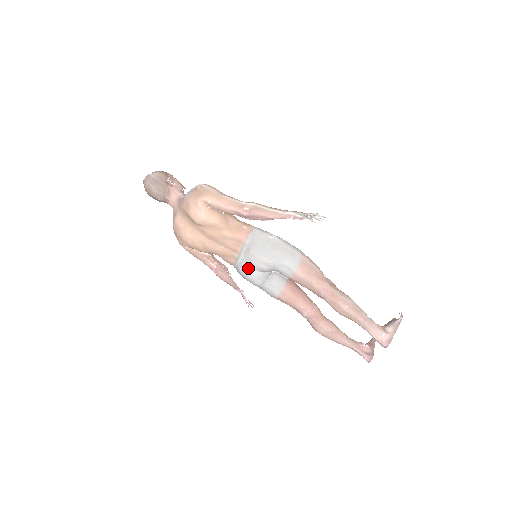
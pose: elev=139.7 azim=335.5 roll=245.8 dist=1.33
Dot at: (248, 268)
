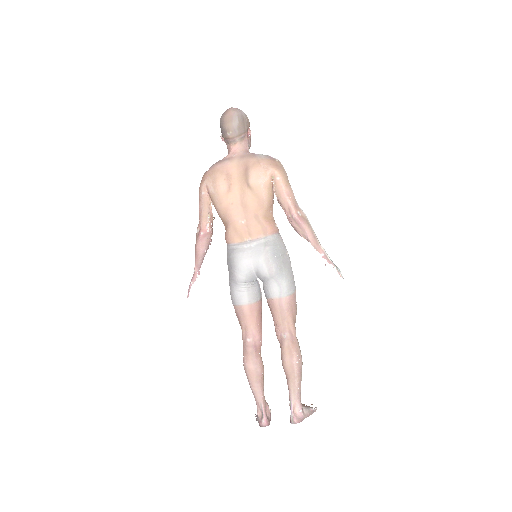
Dot at: (249, 258)
